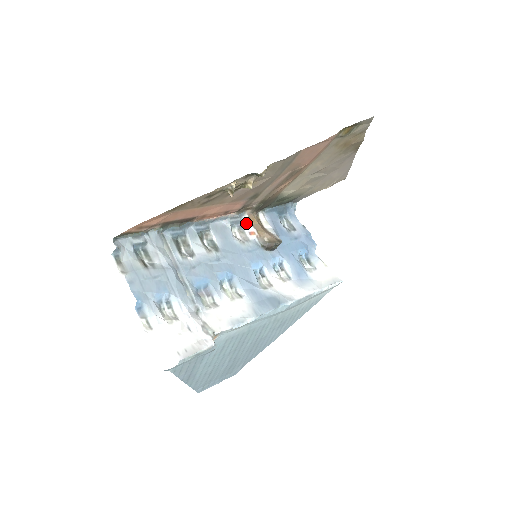
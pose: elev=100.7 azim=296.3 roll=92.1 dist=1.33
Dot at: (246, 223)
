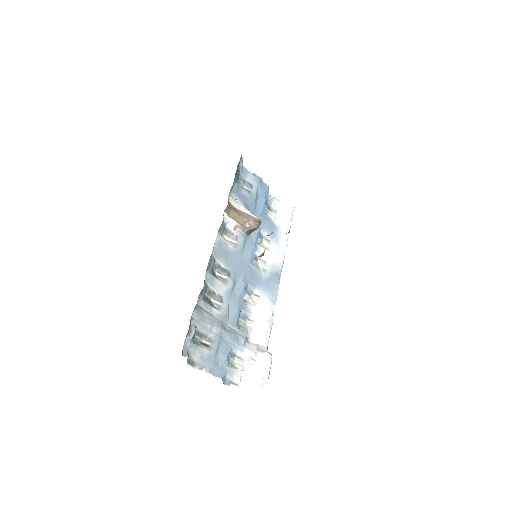
Dot at: (228, 221)
